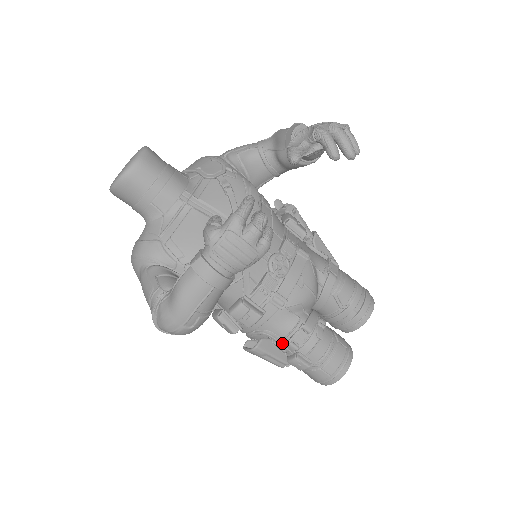
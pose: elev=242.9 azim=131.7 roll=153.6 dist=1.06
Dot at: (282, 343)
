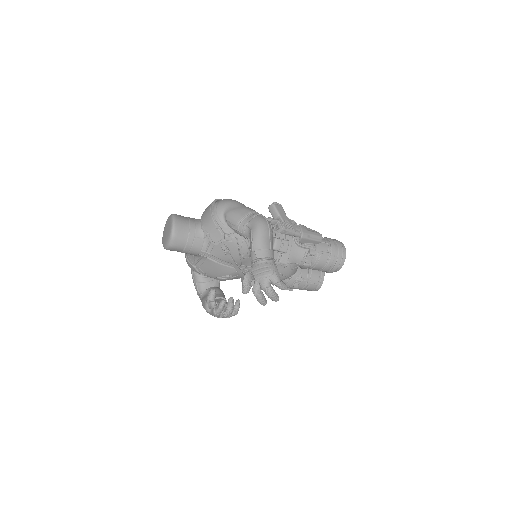
Dot at: occluded
